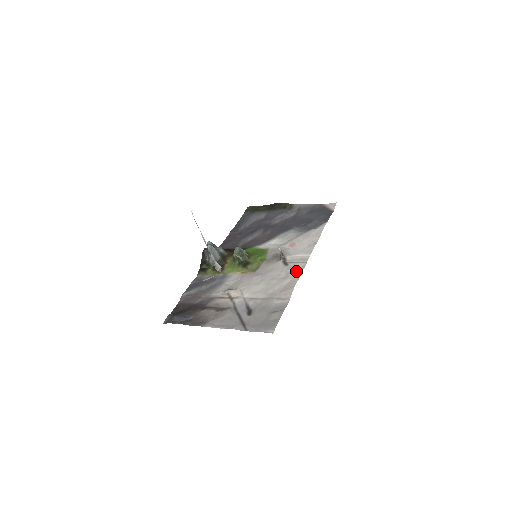
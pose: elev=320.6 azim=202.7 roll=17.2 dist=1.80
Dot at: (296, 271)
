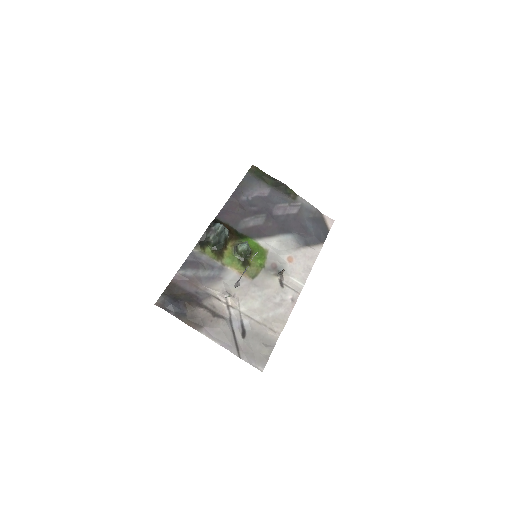
Dot at: (290, 301)
